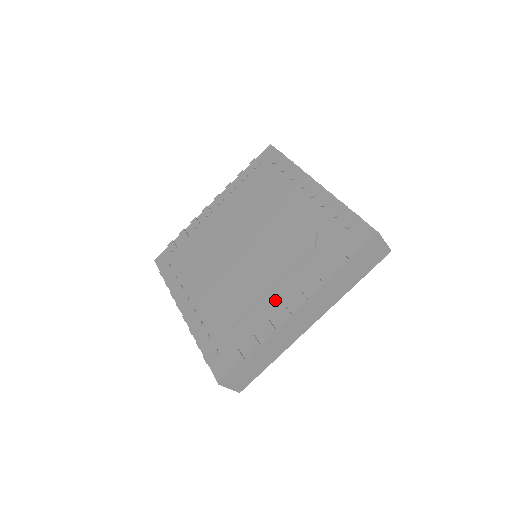
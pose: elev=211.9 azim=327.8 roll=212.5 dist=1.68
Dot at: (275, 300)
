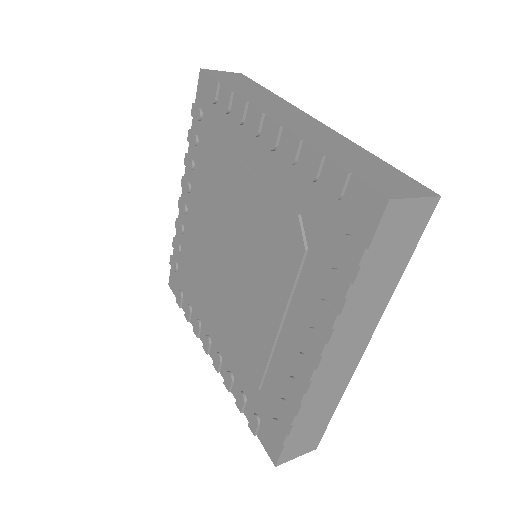
Dot at: (289, 343)
